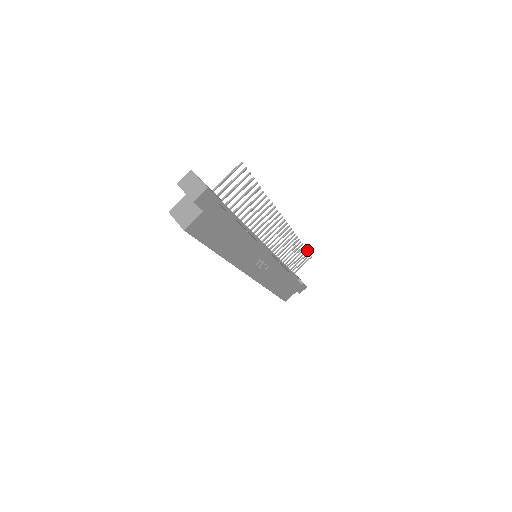
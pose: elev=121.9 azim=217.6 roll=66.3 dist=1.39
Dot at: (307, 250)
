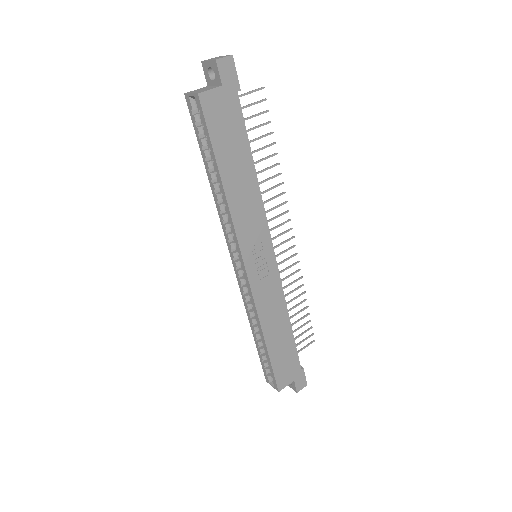
Dot at: occluded
